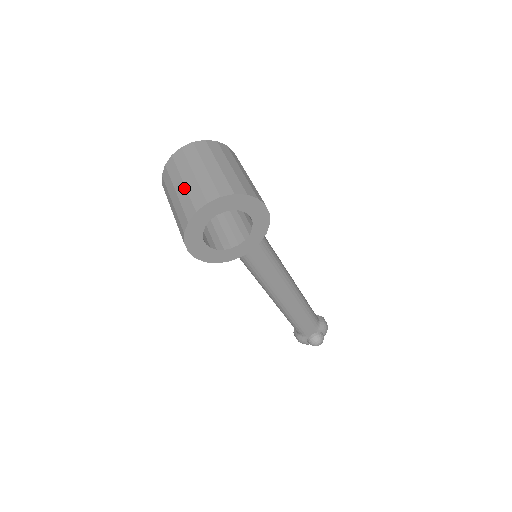
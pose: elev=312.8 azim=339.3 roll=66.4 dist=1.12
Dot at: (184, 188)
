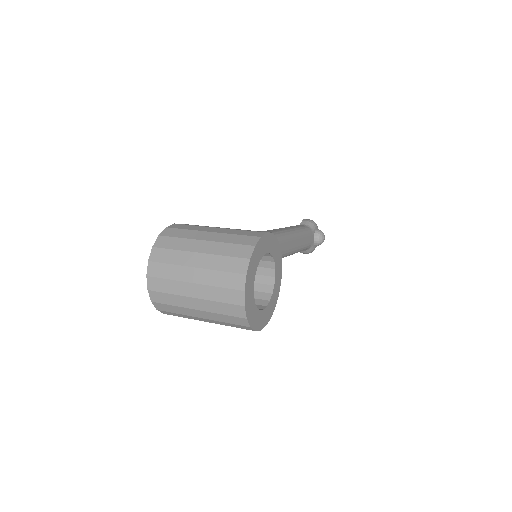
Dot at: (203, 301)
